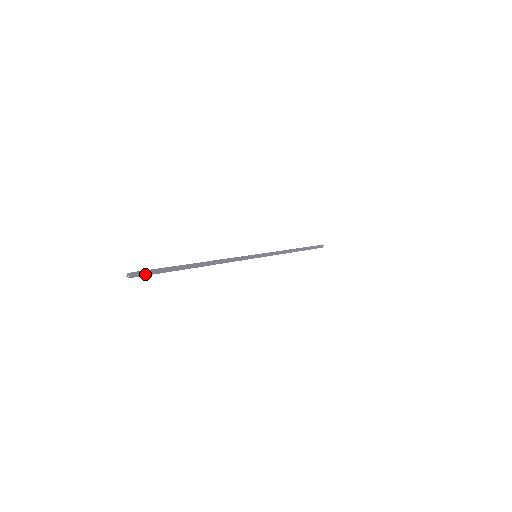
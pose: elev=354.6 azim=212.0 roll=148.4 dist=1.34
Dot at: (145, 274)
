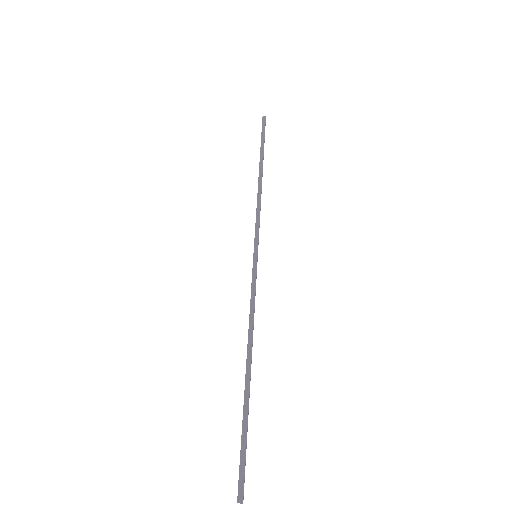
Dot at: (242, 473)
